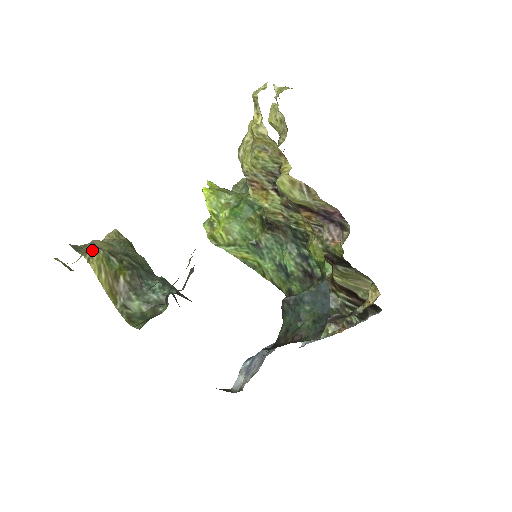
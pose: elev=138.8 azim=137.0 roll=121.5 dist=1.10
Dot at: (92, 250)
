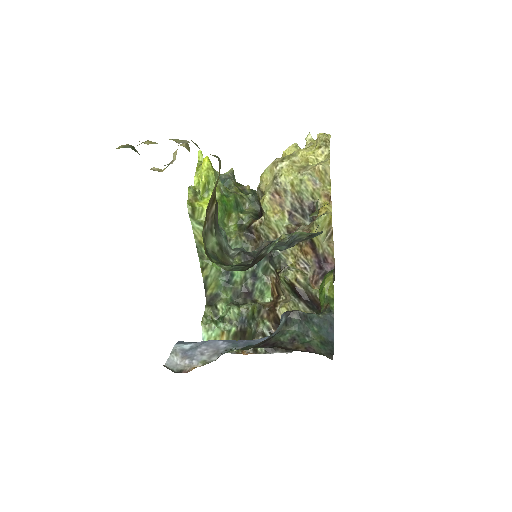
Dot at: (220, 160)
